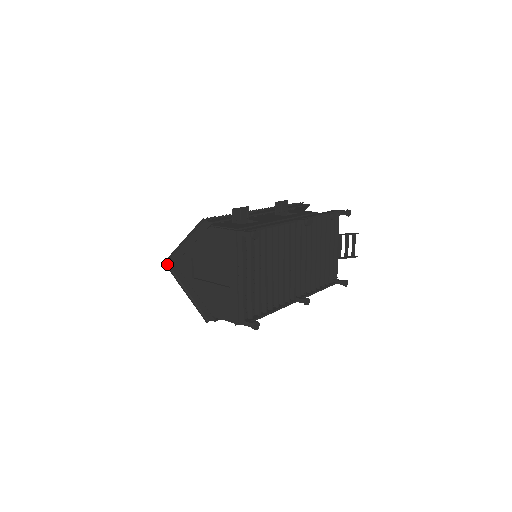
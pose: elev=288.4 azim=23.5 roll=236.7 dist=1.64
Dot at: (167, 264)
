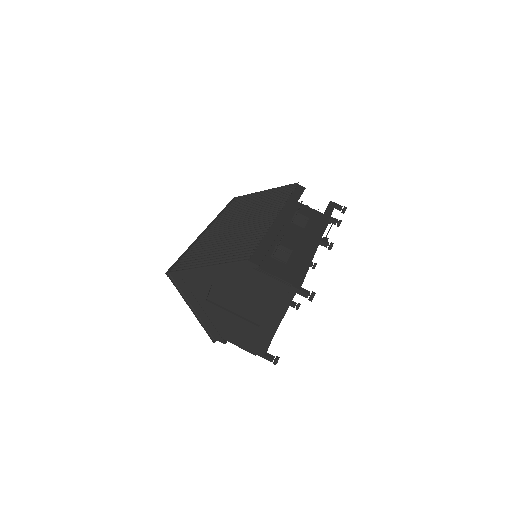
Dot at: (170, 275)
